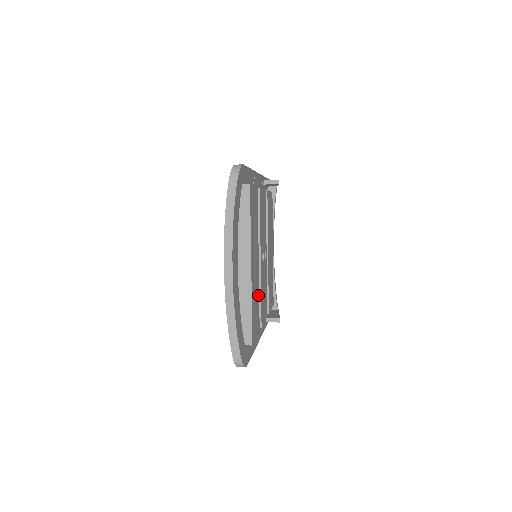
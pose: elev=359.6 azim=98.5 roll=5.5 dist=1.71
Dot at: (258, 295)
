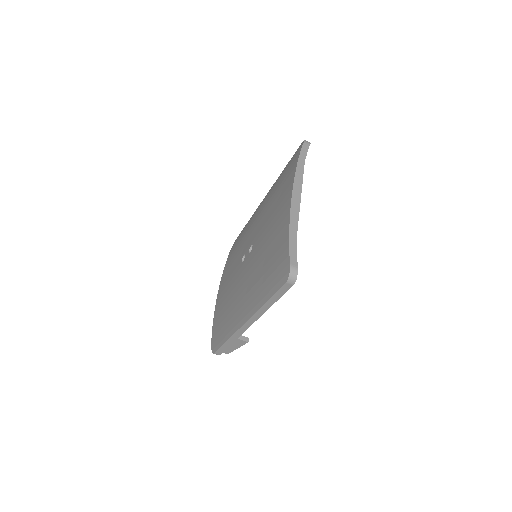
Dot at: occluded
